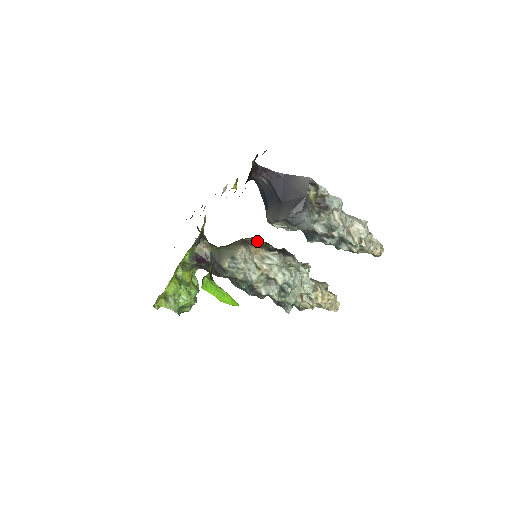
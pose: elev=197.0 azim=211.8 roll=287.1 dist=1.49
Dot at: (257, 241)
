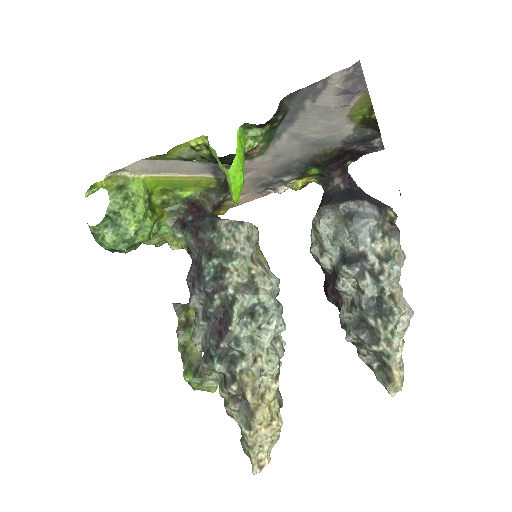
Dot at: occluded
